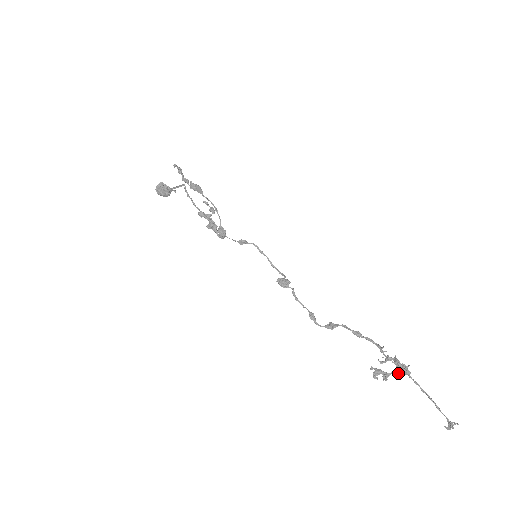
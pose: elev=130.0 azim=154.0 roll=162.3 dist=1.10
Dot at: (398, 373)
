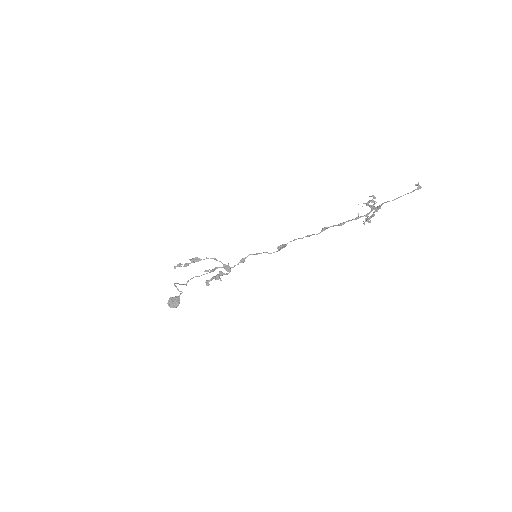
Dot at: (376, 209)
